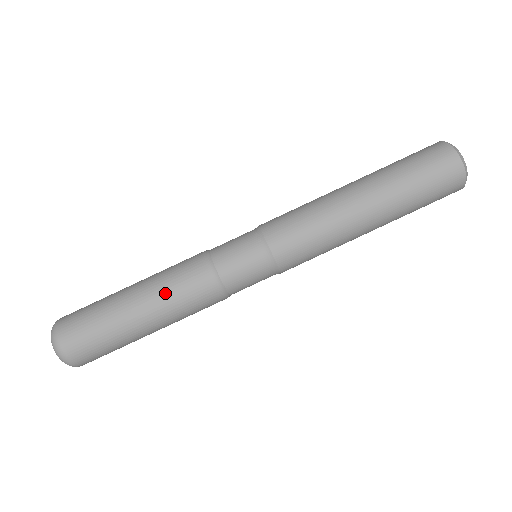
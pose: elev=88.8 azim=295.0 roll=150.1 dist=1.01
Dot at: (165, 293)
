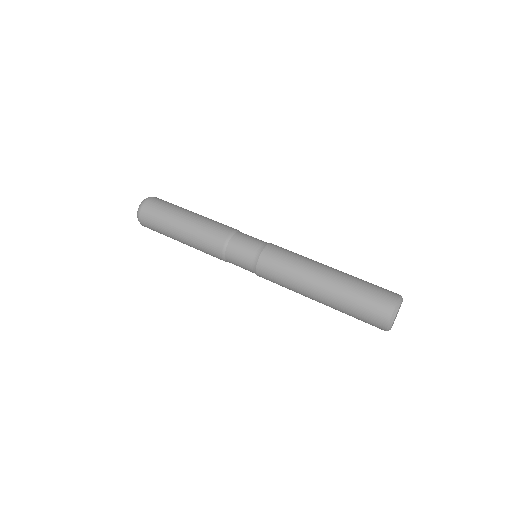
Dot at: (205, 222)
